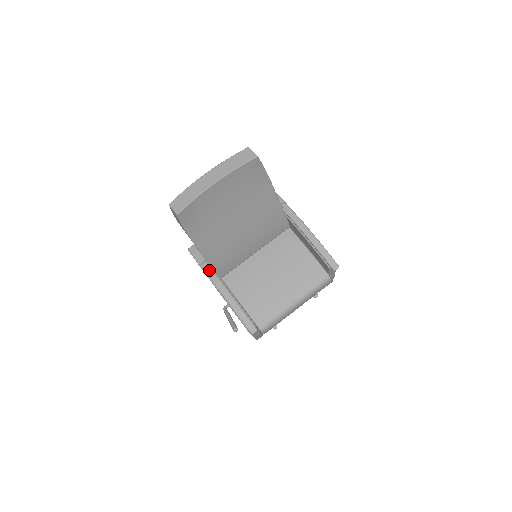
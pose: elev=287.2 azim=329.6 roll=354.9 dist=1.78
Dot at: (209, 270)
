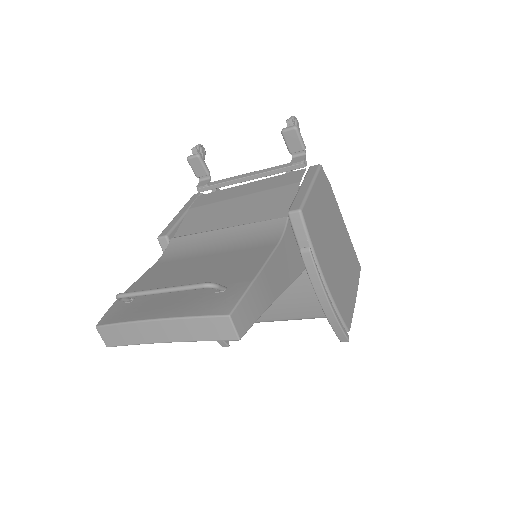
Dot at: occluded
